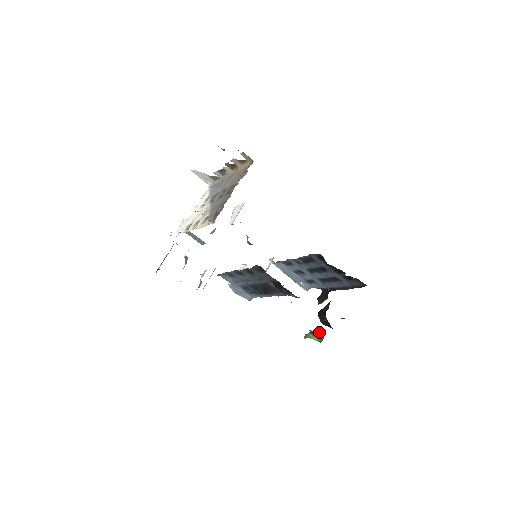
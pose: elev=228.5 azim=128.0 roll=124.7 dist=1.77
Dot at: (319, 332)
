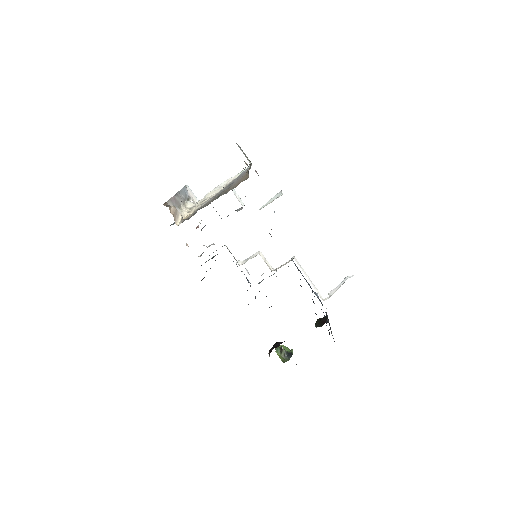
Dot at: (286, 354)
